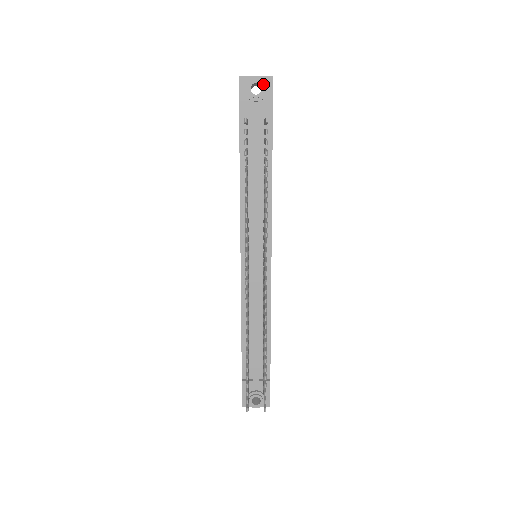
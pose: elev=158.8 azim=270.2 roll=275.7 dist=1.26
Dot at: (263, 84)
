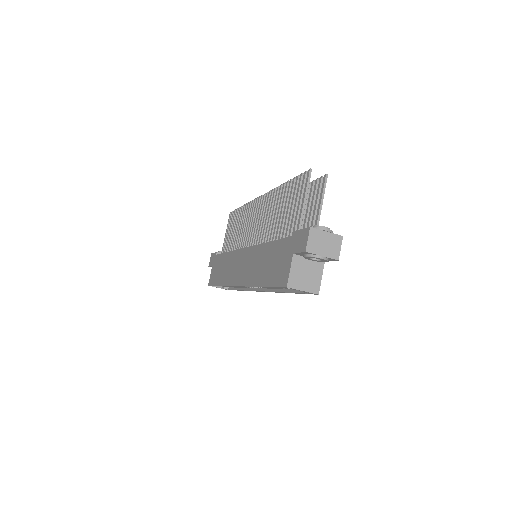
Dot at: occluded
